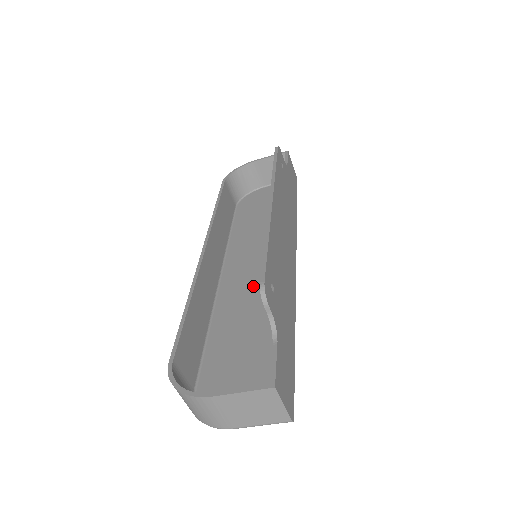
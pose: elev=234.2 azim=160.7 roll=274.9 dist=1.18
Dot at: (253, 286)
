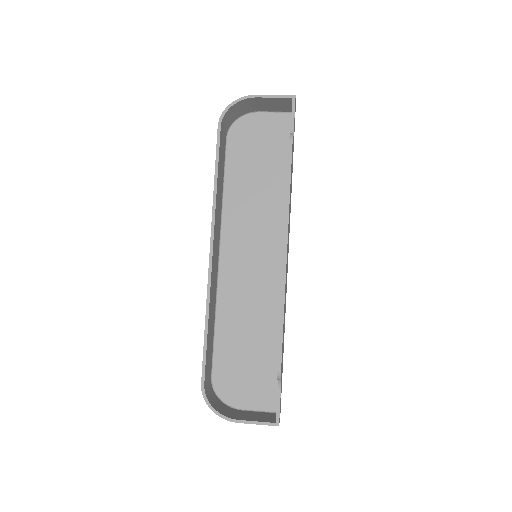
Dot at: (251, 280)
